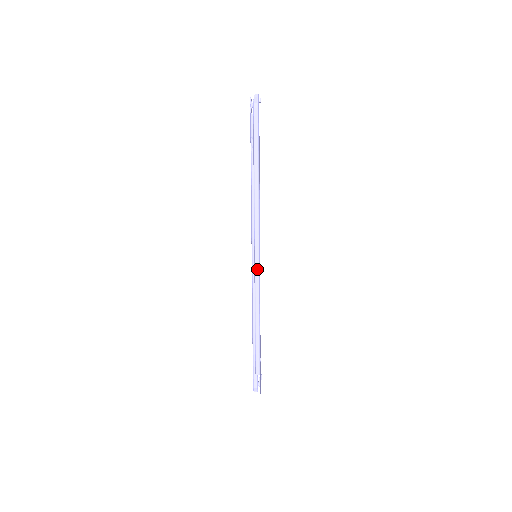
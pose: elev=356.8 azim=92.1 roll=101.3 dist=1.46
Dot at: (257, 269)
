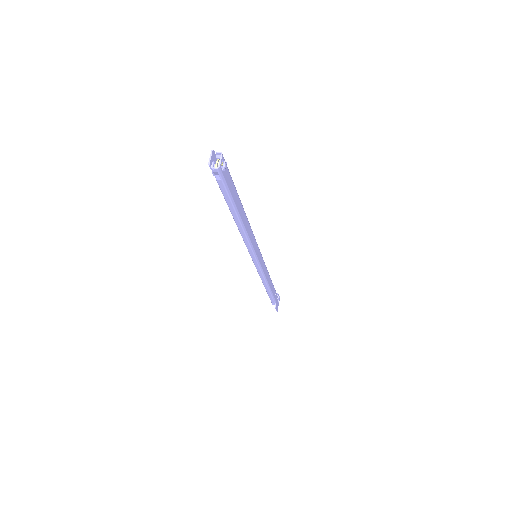
Dot at: (258, 268)
